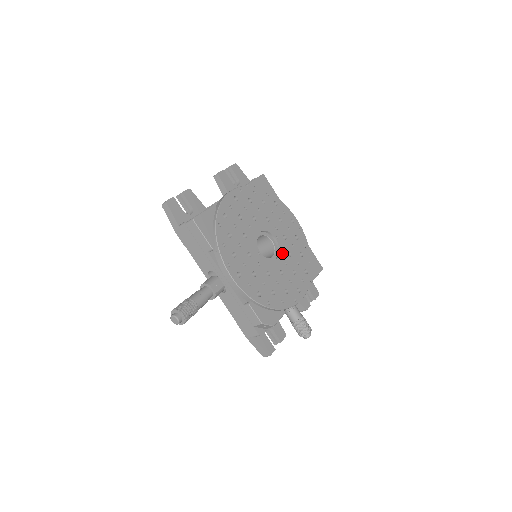
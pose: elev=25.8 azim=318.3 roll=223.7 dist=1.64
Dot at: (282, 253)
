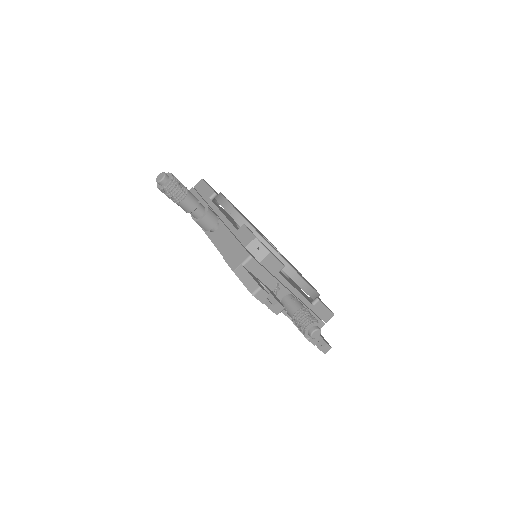
Dot at: occluded
